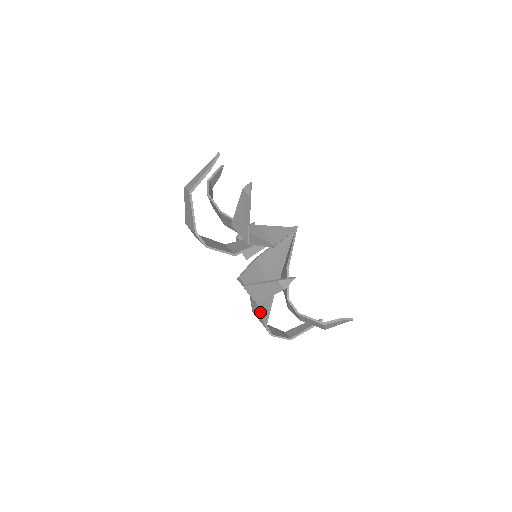
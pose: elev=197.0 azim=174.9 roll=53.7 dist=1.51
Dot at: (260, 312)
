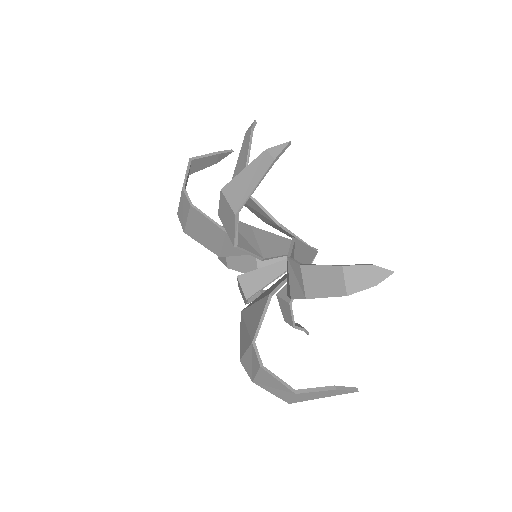
Dot at: (249, 331)
